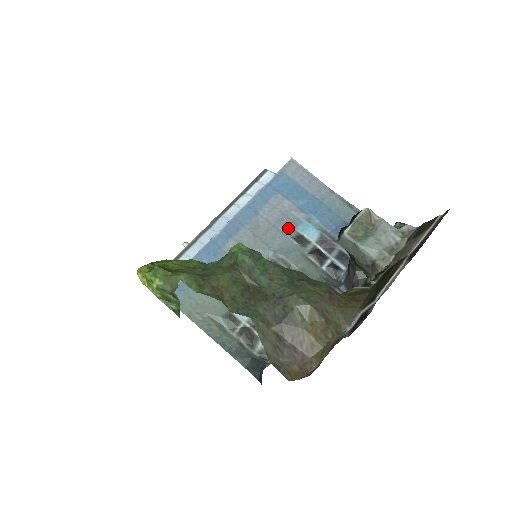
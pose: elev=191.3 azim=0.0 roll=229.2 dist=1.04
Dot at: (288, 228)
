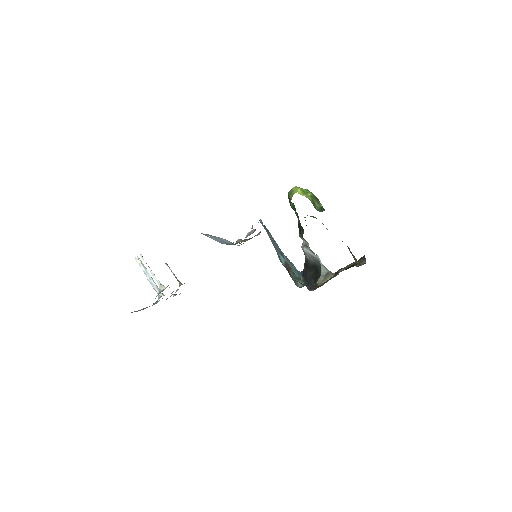
Dot at: occluded
